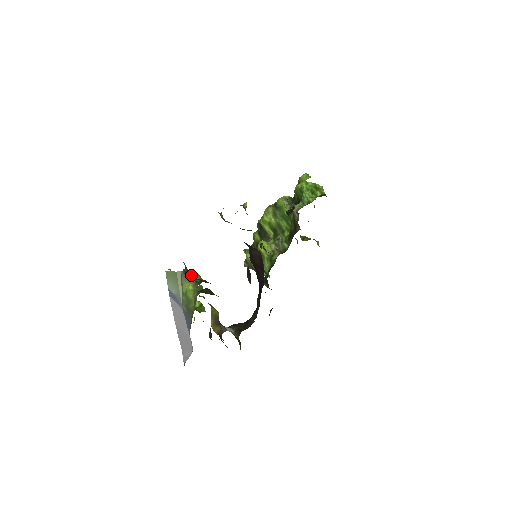
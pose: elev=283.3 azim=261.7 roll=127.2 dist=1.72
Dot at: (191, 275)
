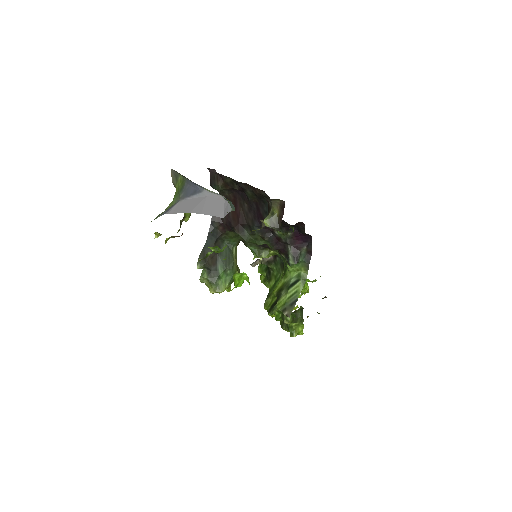
Dot at: occluded
